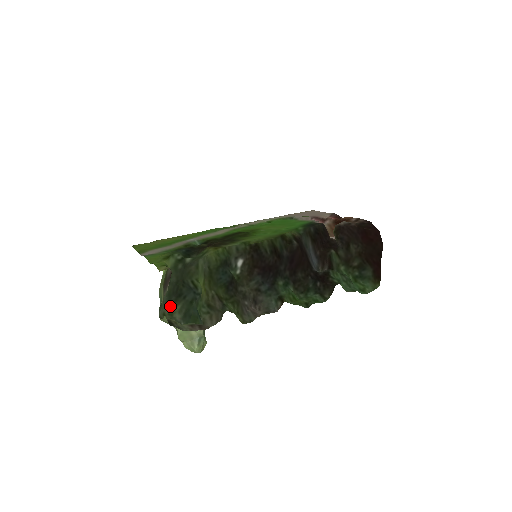
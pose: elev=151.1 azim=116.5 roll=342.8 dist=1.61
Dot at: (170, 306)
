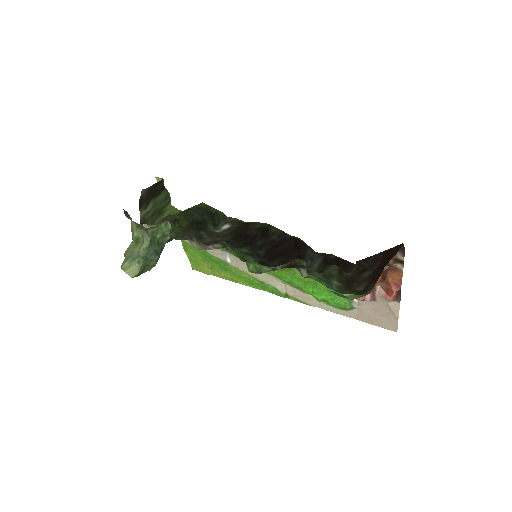
Dot at: occluded
